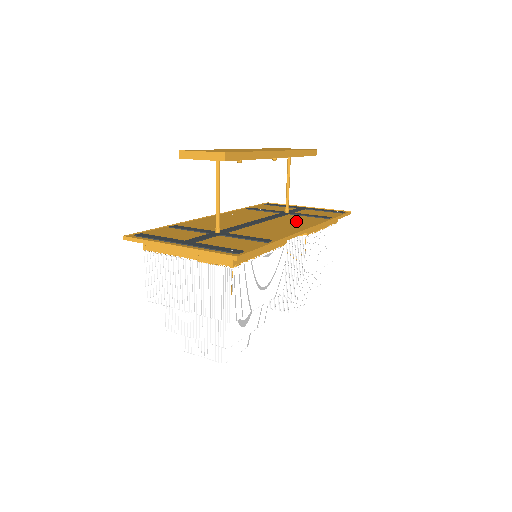
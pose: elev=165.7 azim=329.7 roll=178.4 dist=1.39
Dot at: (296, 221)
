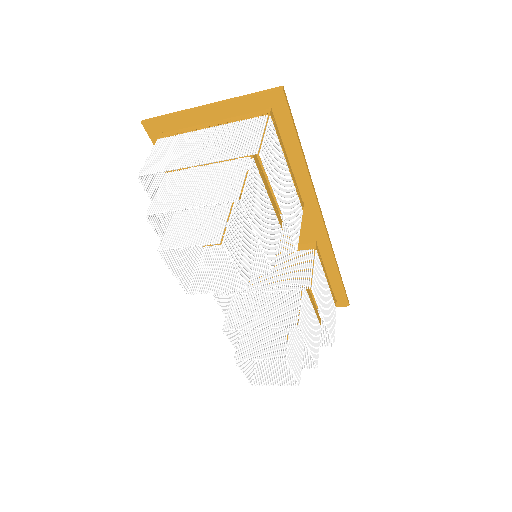
Dot at: occluded
